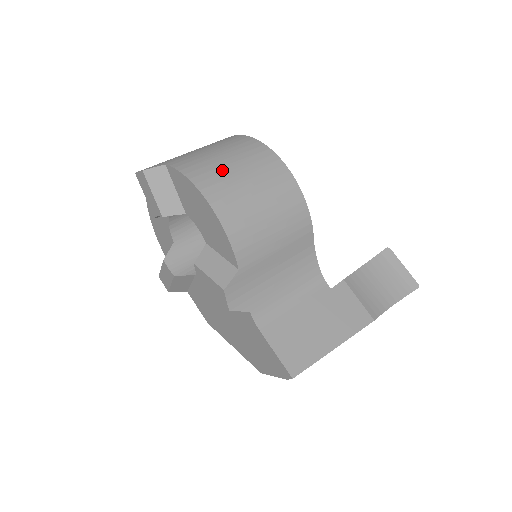
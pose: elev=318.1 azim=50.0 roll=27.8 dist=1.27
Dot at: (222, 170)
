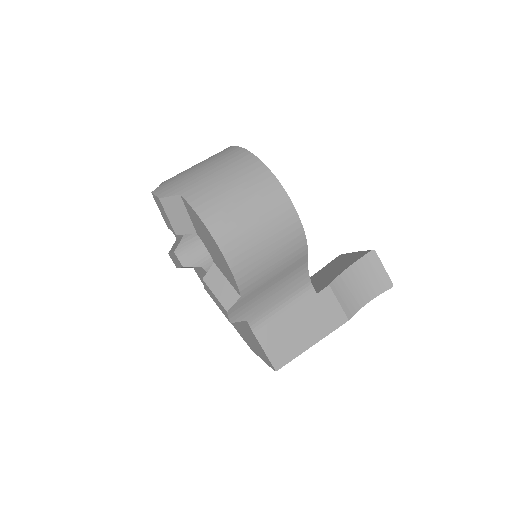
Dot at: (232, 209)
